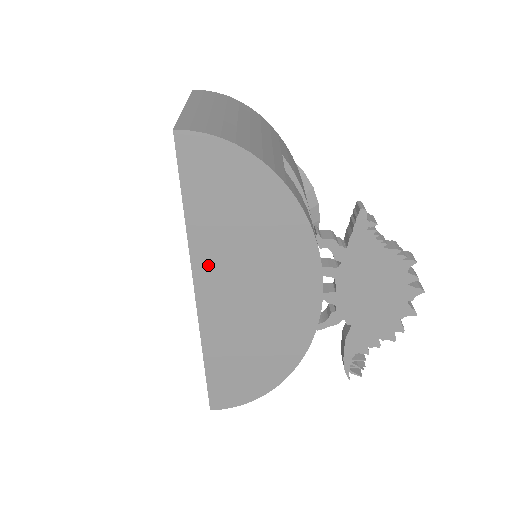
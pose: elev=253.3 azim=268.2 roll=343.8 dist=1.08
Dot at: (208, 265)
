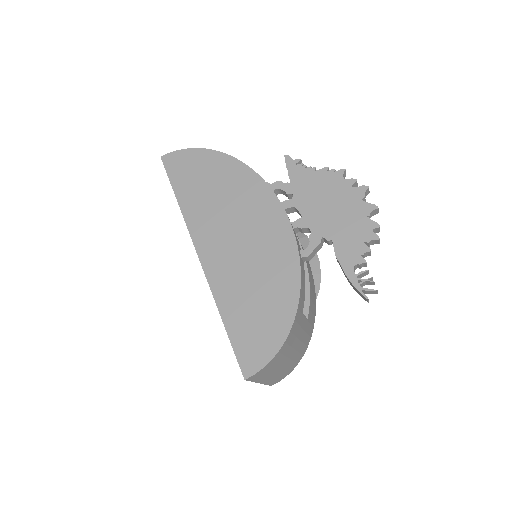
Dot at: (199, 224)
